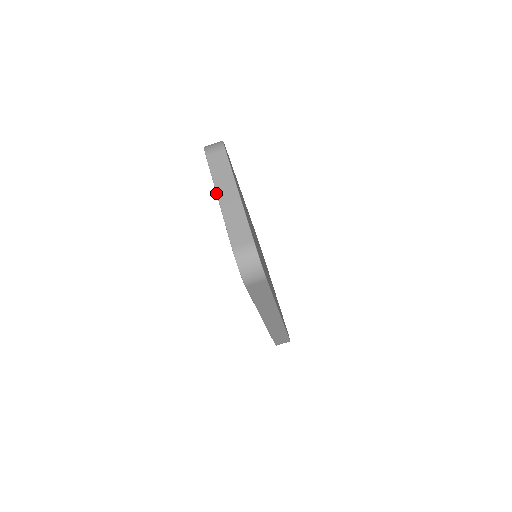
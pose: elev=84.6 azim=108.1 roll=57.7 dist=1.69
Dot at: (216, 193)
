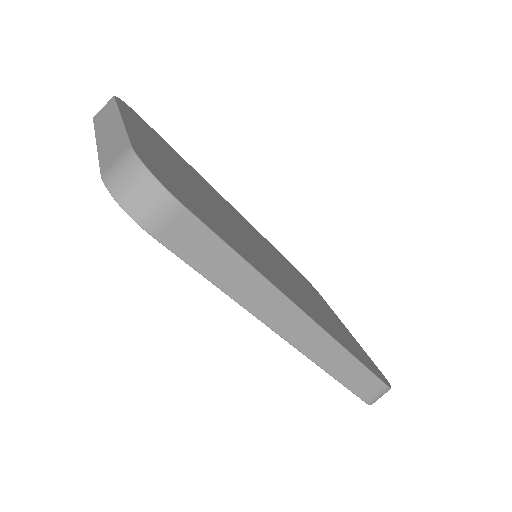
Dot at: occluded
